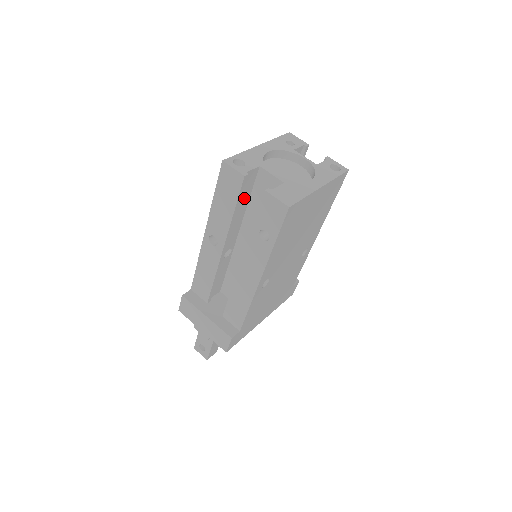
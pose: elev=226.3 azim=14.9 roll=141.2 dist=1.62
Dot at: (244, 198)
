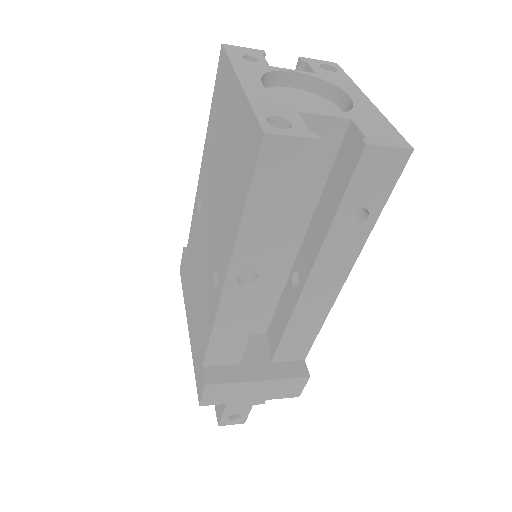
Dot at: occluded
